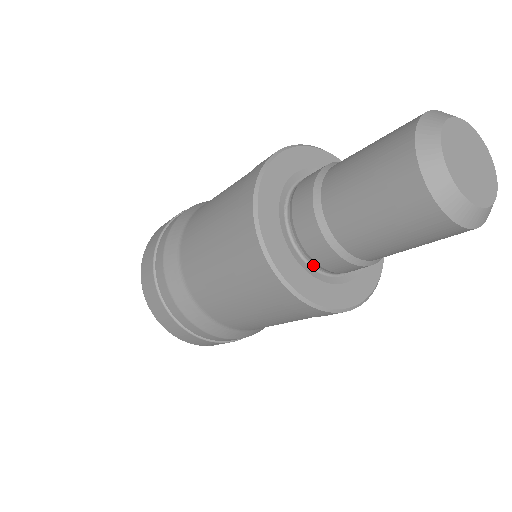
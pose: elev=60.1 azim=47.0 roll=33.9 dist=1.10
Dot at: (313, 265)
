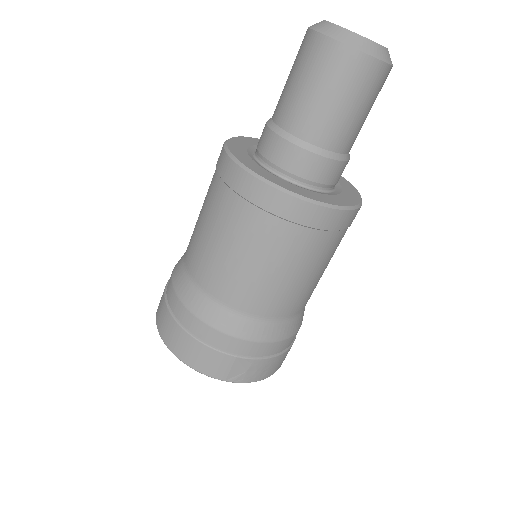
Dot at: (284, 177)
